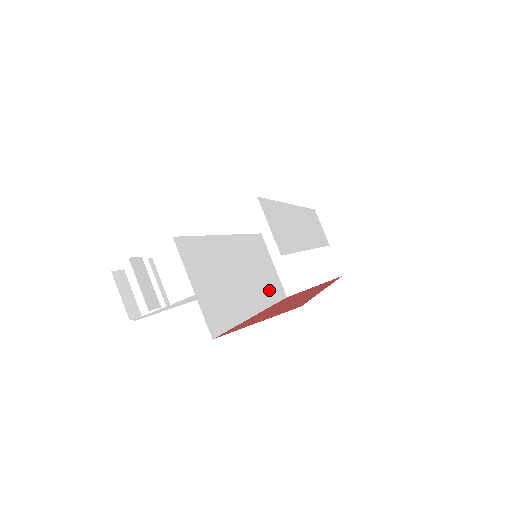
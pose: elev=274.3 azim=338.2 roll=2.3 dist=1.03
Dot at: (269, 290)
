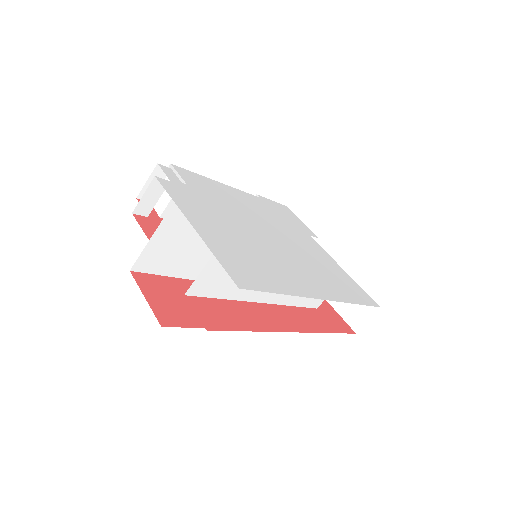
Dot at: occluded
